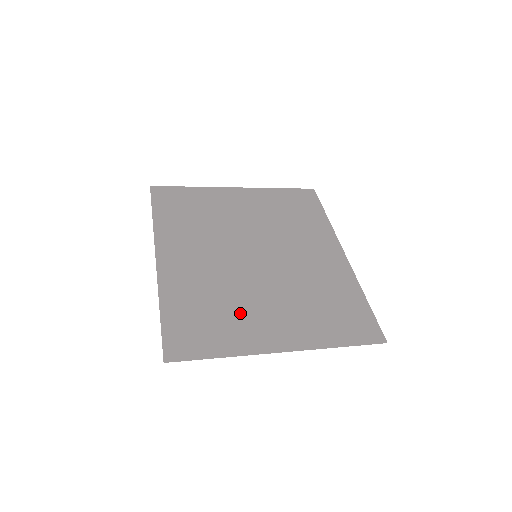
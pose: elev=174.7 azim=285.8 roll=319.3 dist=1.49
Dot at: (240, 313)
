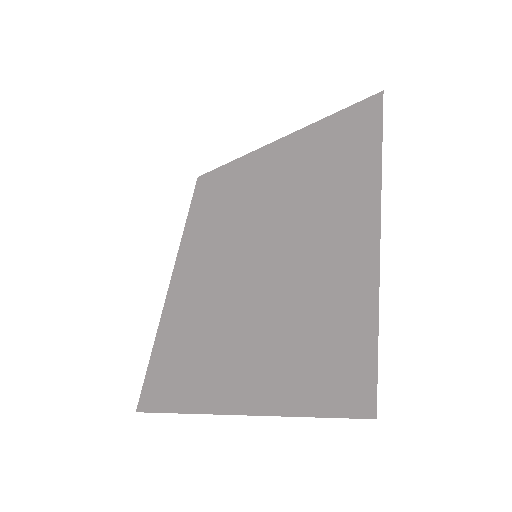
Dot at: (210, 350)
